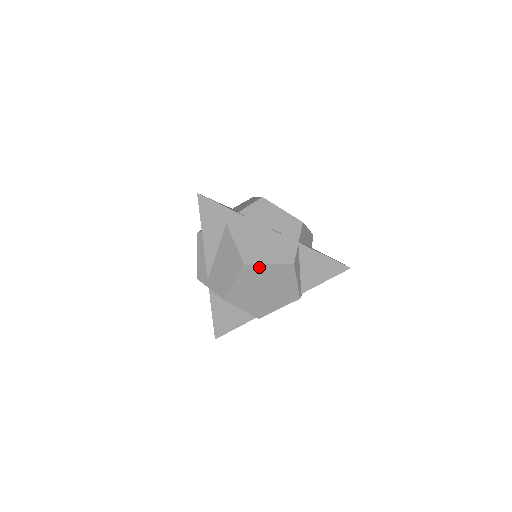
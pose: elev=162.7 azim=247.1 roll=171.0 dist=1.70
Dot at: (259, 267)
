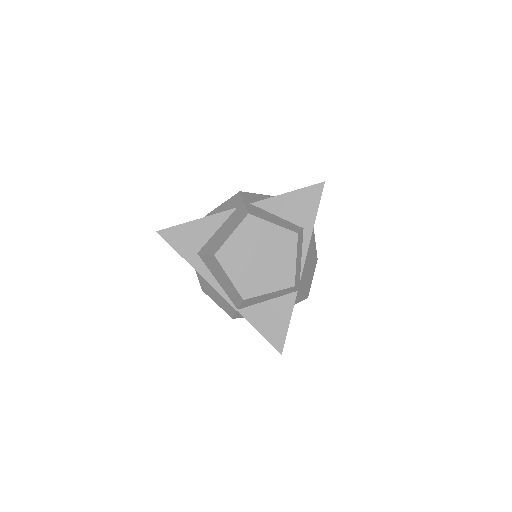
Dot at: occluded
